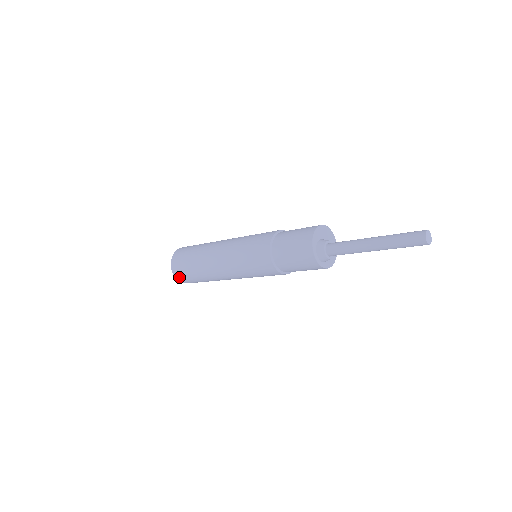
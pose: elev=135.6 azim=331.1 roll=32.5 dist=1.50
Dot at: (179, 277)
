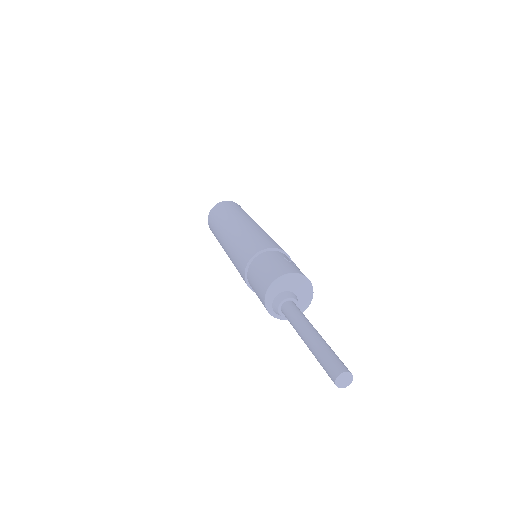
Dot at: occluded
